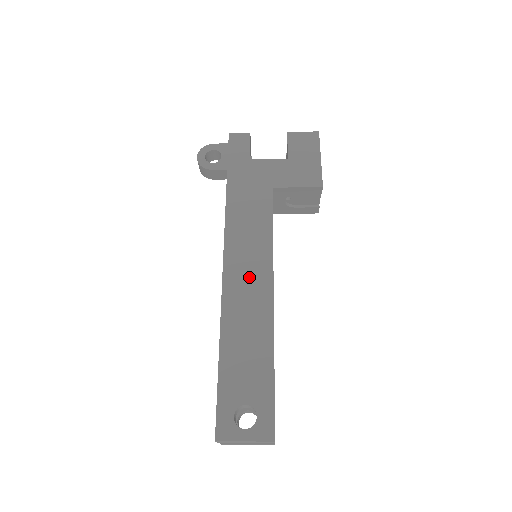
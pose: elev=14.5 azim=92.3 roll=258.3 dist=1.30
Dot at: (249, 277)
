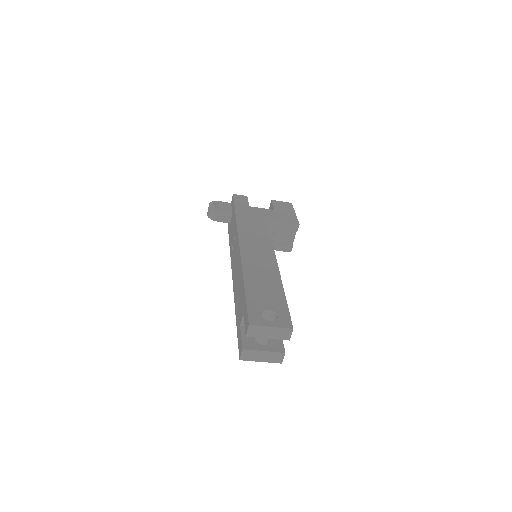
Dot at: (259, 253)
